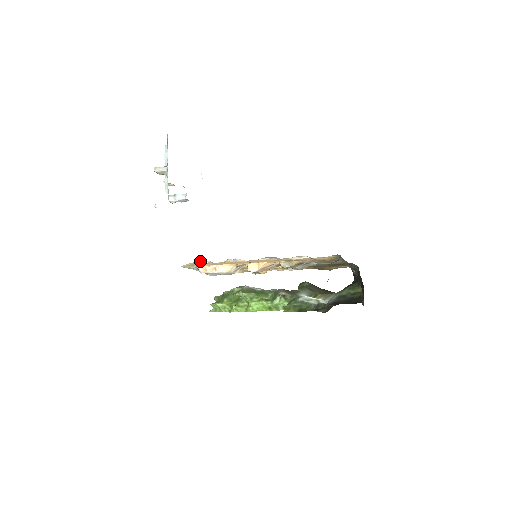
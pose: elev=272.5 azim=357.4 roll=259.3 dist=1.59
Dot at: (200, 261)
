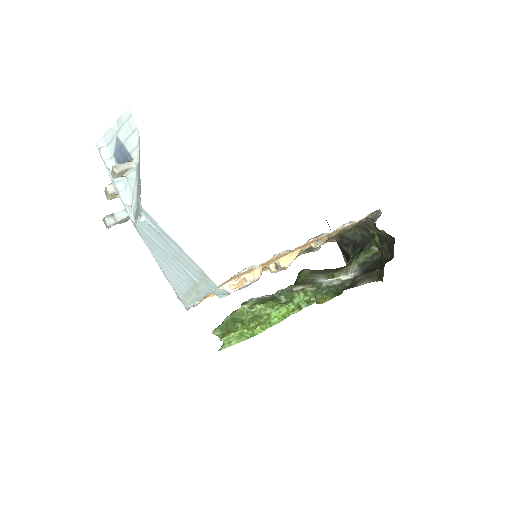
Dot at: (240, 271)
